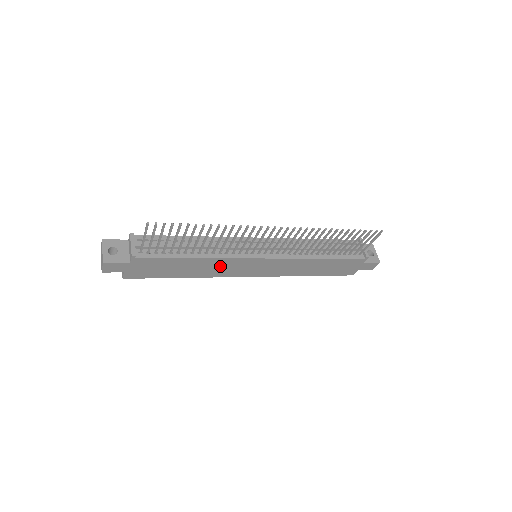
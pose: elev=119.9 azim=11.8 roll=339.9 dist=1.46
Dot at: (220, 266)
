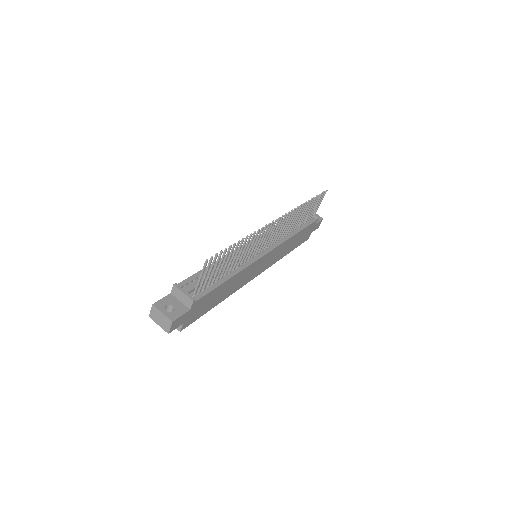
Dot at: (242, 277)
